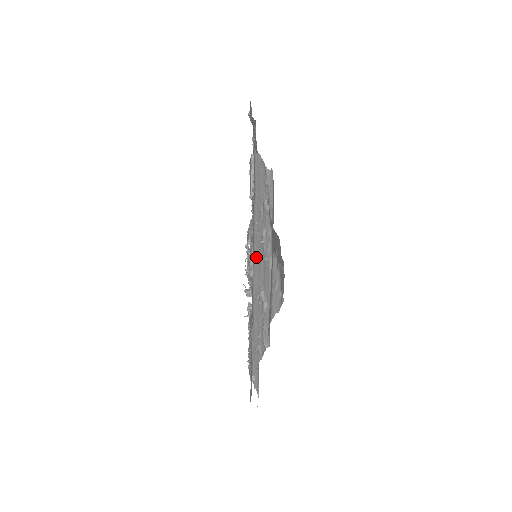
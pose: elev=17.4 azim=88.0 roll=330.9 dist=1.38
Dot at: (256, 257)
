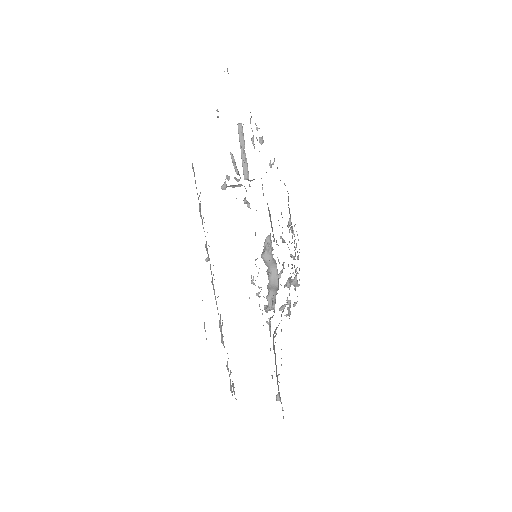
Dot at: occluded
